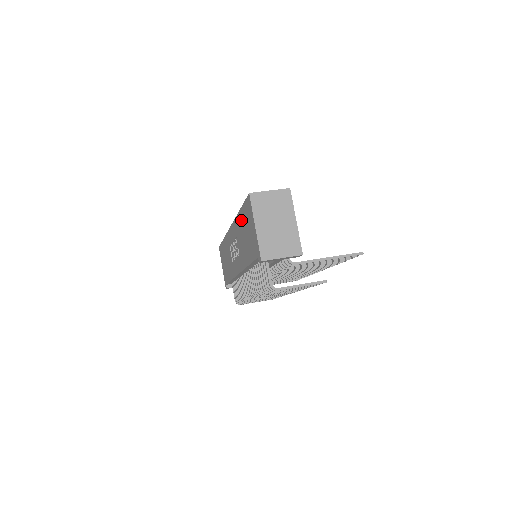
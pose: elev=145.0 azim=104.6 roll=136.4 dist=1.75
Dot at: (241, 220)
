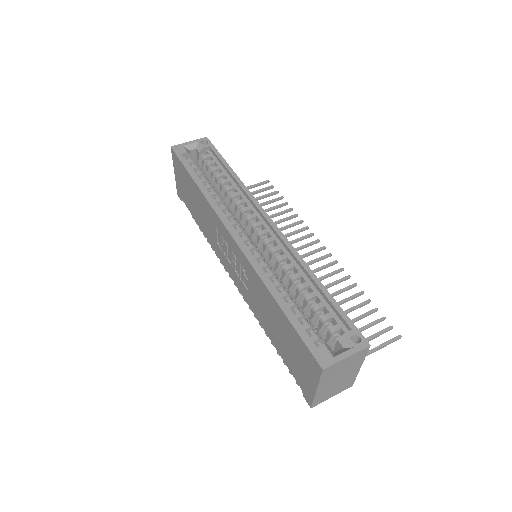
Dot at: (276, 312)
